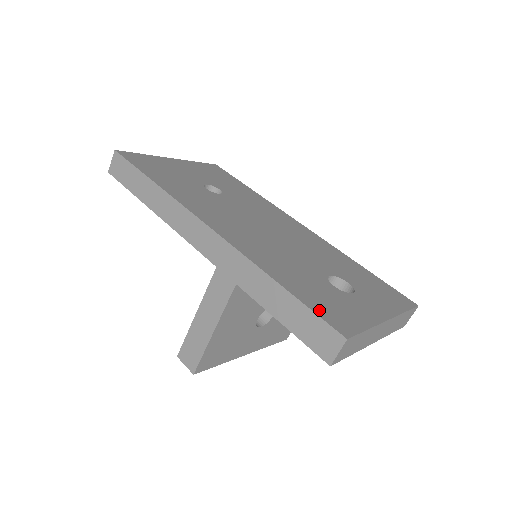
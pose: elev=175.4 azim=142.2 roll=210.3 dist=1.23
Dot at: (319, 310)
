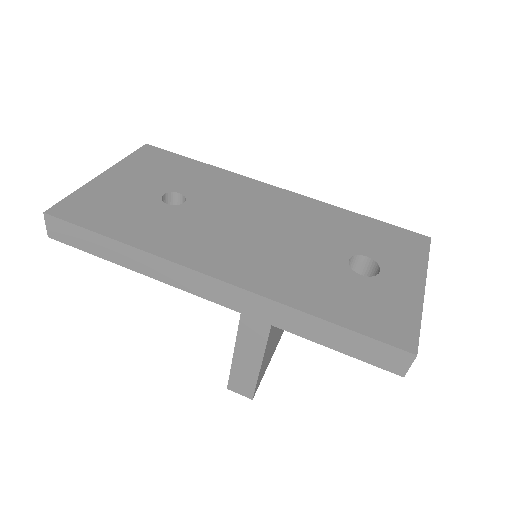
Dot at: (374, 331)
